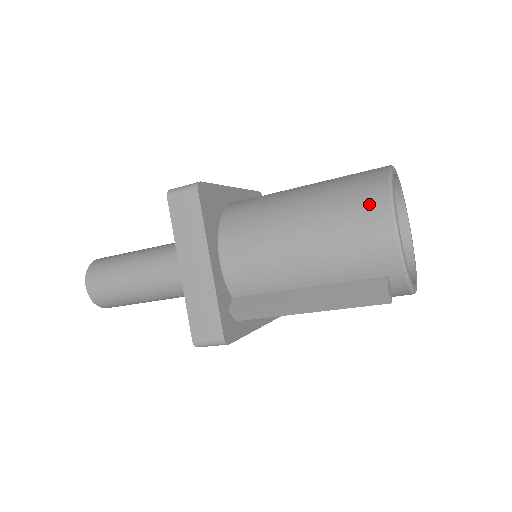
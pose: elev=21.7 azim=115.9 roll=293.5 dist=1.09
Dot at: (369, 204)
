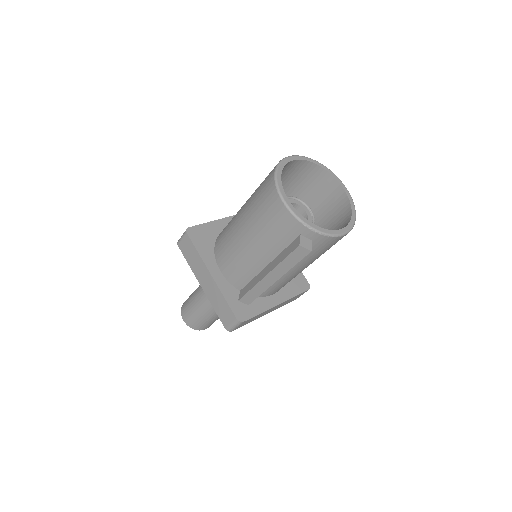
Dot at: (267, 194)
